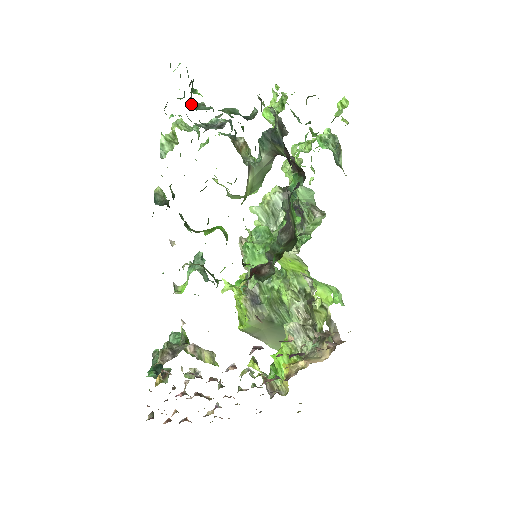
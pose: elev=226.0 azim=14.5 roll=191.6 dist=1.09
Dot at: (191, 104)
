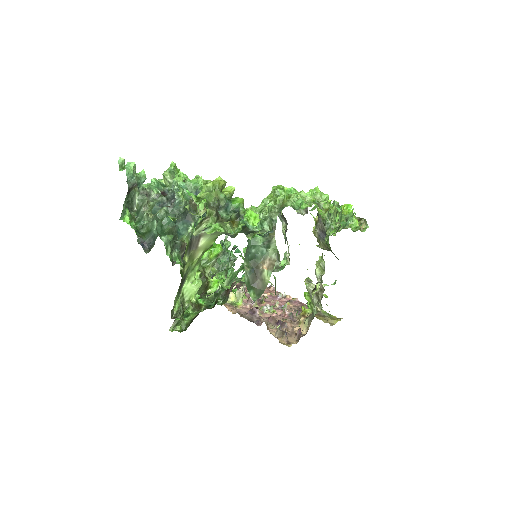
Dot at: (137, 206)
